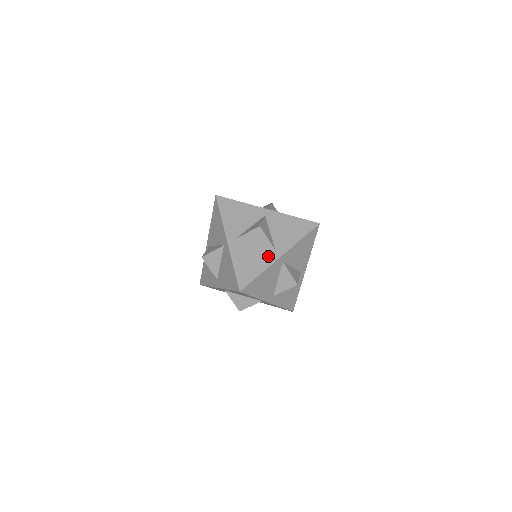
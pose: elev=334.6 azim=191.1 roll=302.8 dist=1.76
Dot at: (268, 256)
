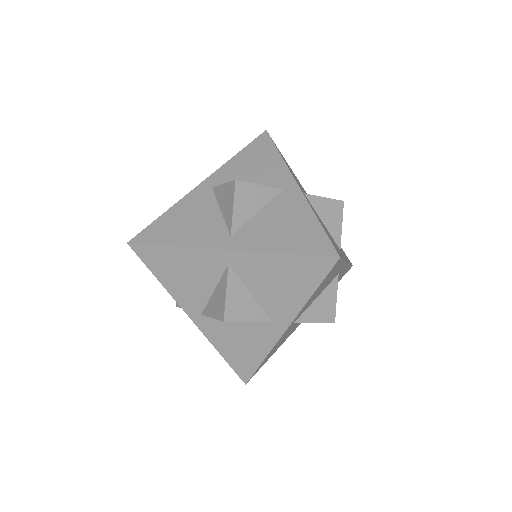
Dot at: occluded
